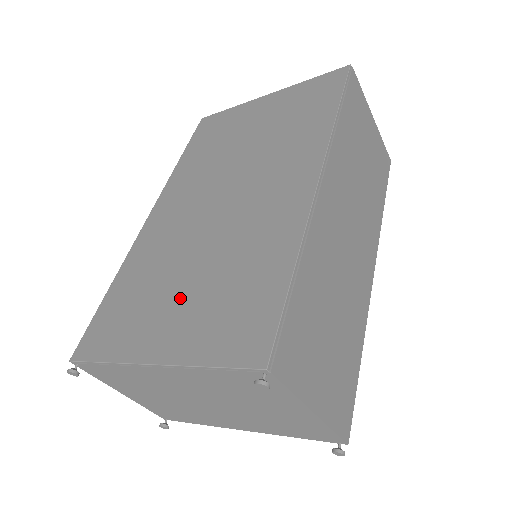
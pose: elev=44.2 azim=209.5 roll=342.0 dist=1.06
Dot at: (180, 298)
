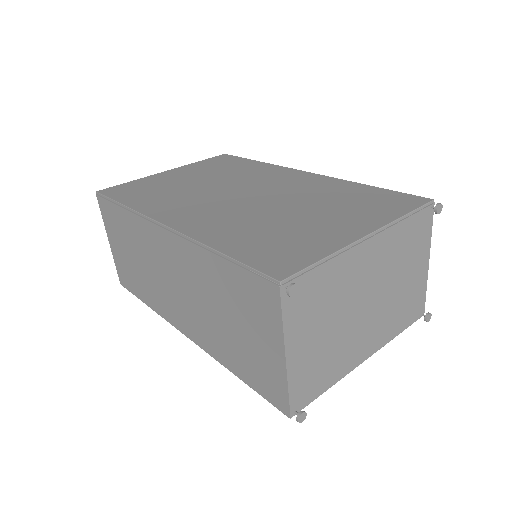
Dot at: (318, 218)
